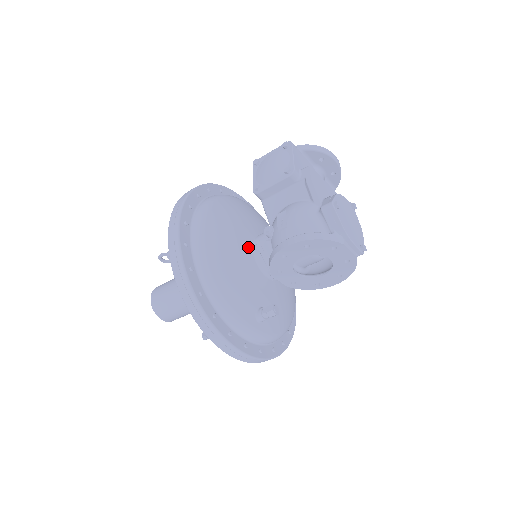
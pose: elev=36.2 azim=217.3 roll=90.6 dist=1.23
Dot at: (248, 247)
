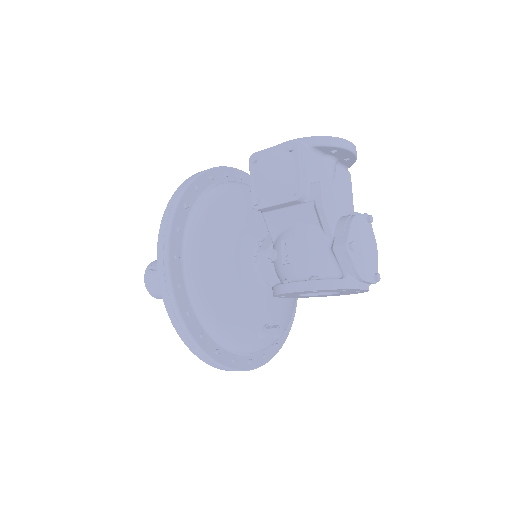
Dot at: (248, 264)
